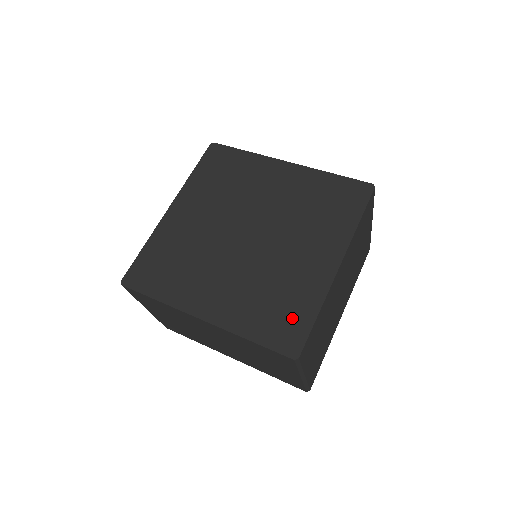
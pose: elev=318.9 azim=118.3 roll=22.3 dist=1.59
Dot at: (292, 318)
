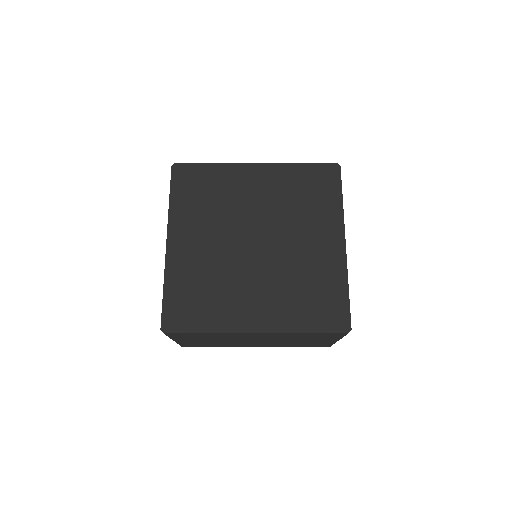
Dot at: (330, 301)
